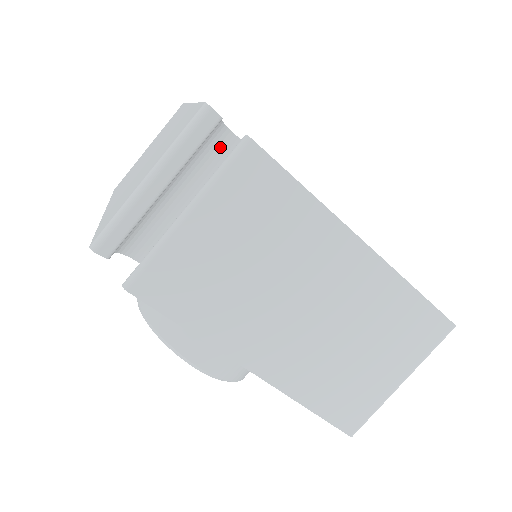
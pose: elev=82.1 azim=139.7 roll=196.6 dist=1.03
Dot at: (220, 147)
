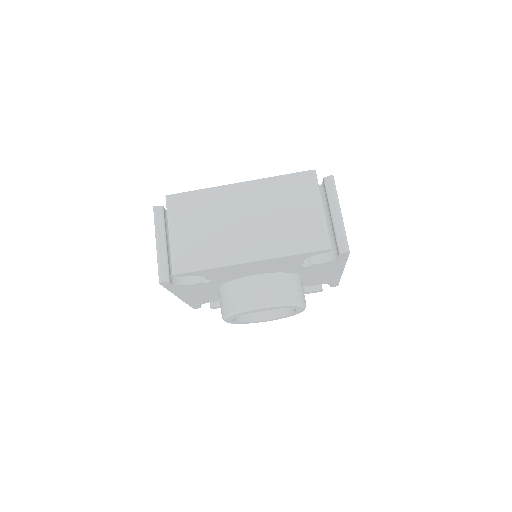
Dot at: occluded
